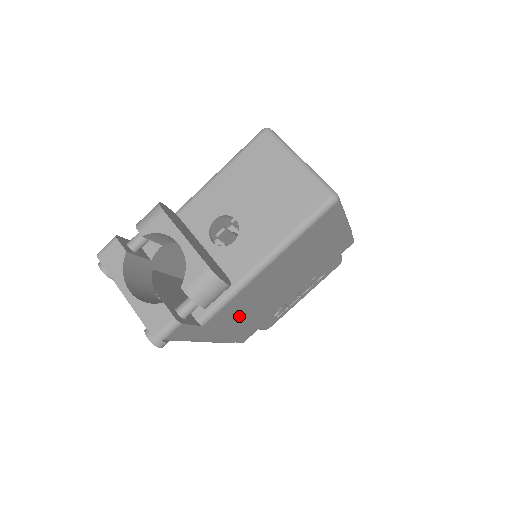
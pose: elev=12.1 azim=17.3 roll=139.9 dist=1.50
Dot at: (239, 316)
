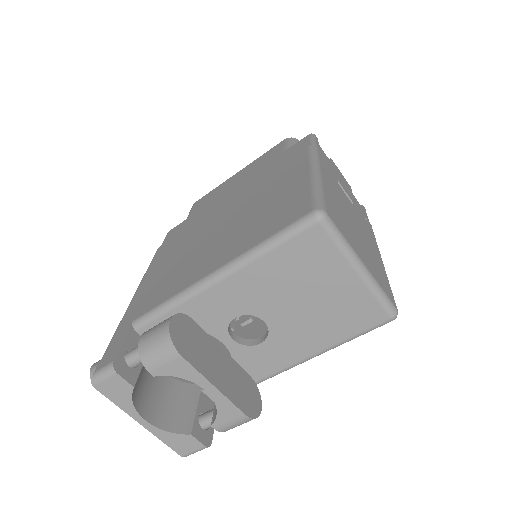
Dot at: occluded
